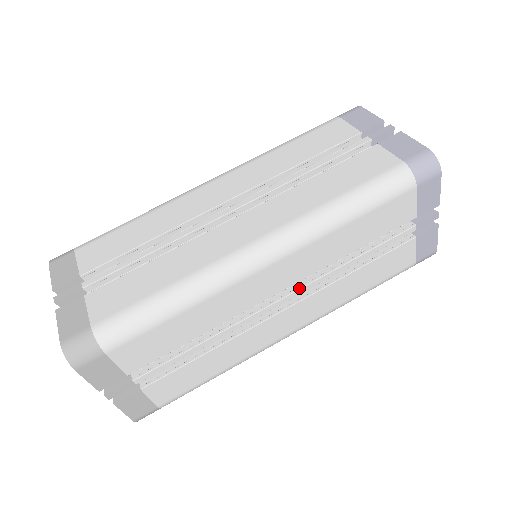
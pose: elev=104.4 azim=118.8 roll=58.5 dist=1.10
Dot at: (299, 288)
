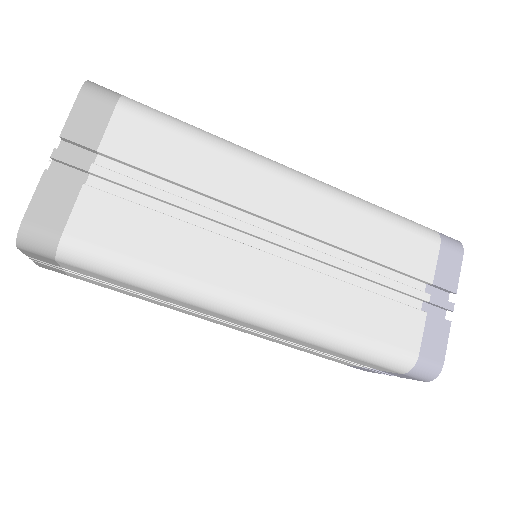
Dot at: (252, 329)
